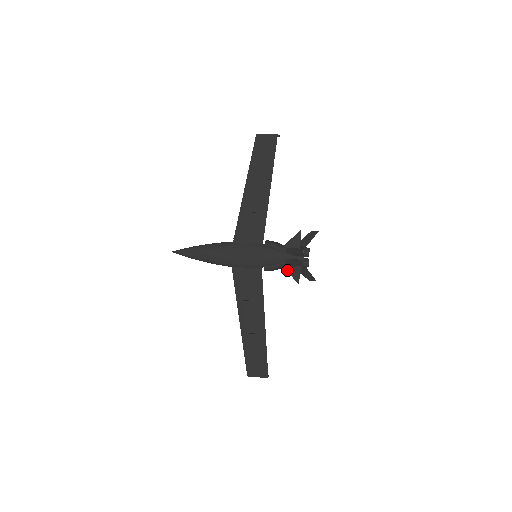
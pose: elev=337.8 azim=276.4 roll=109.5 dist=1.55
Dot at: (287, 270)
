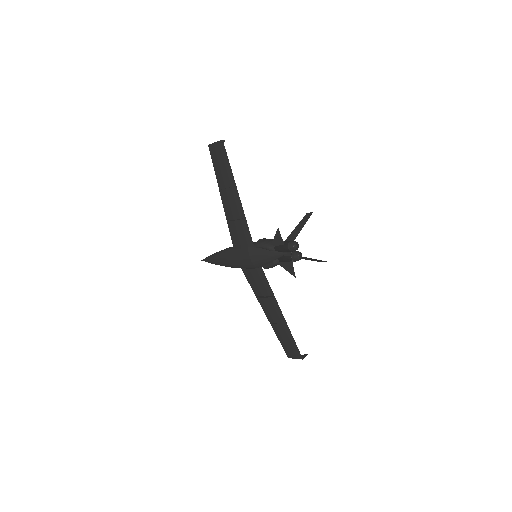
Dot at: (282, 266)
